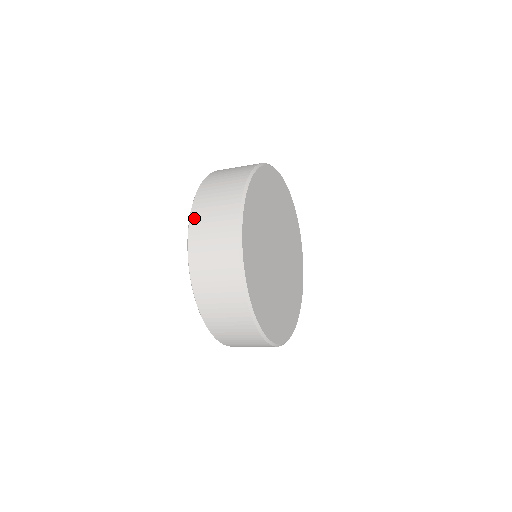
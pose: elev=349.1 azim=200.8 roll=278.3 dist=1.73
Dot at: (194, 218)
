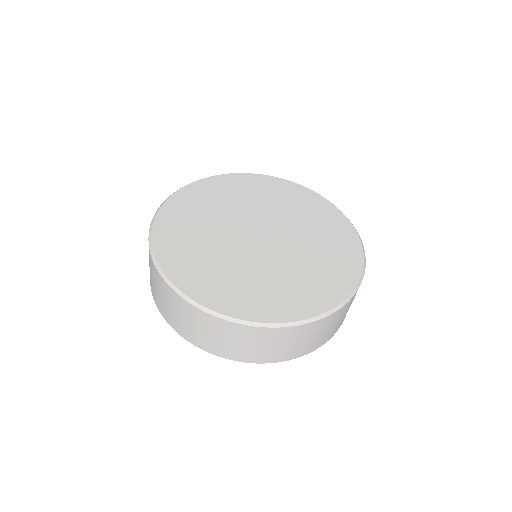
Dot at: occluded
